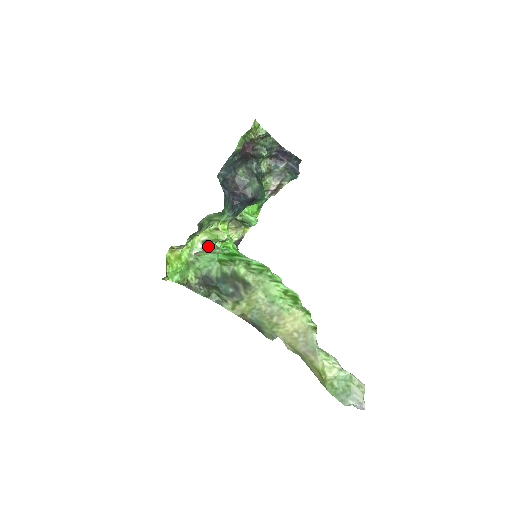
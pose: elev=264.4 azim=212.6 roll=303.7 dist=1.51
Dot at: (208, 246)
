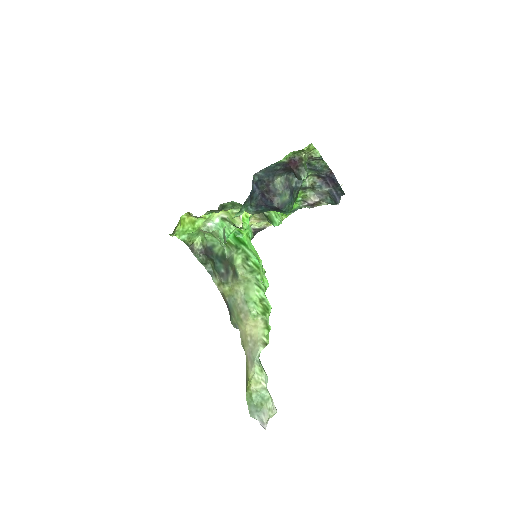
Dot at: (213, 231)
